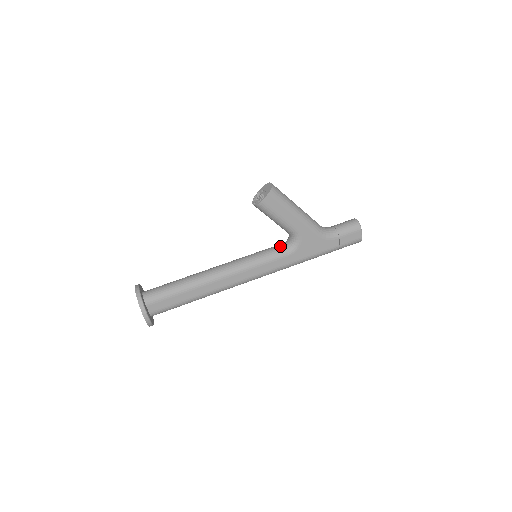
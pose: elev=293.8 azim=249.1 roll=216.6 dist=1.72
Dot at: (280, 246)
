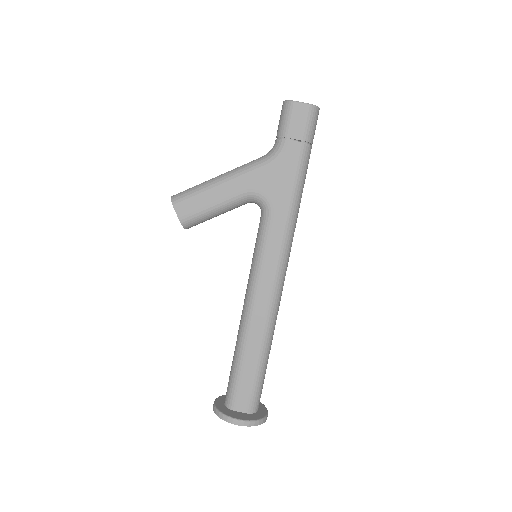
Dot at: occluded
